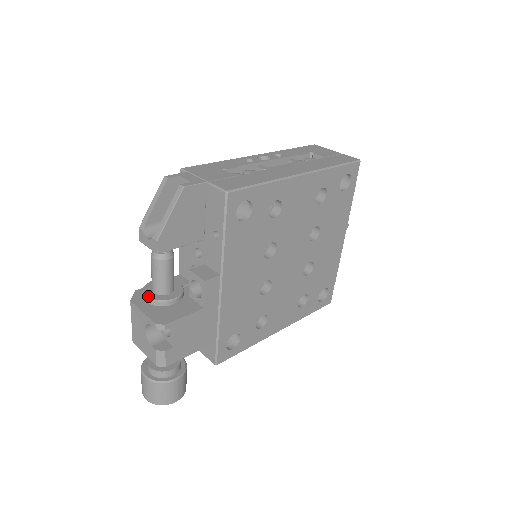
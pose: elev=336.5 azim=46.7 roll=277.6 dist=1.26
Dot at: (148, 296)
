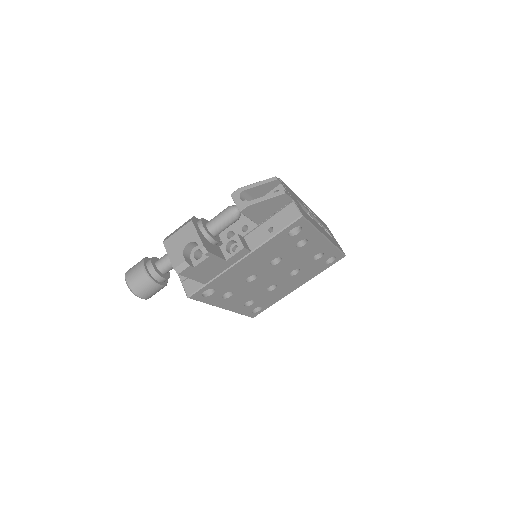
Dot at: (204, 227)
